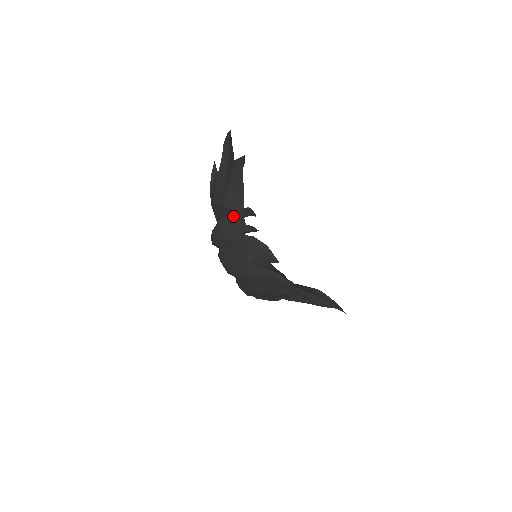
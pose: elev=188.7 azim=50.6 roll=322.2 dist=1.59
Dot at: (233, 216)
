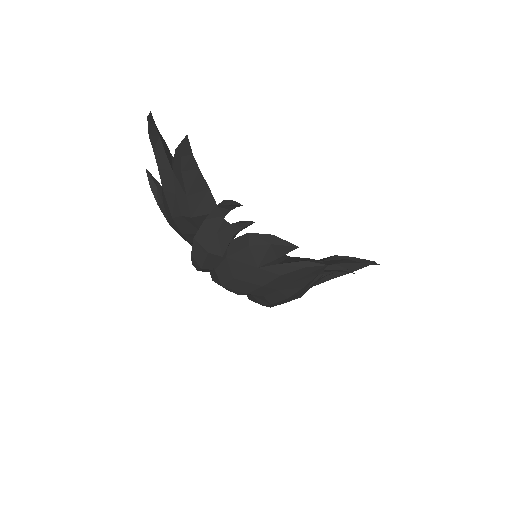
Dot at: (209, 222)
